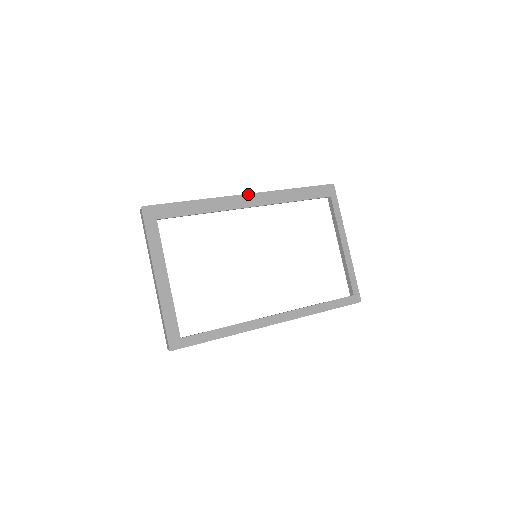
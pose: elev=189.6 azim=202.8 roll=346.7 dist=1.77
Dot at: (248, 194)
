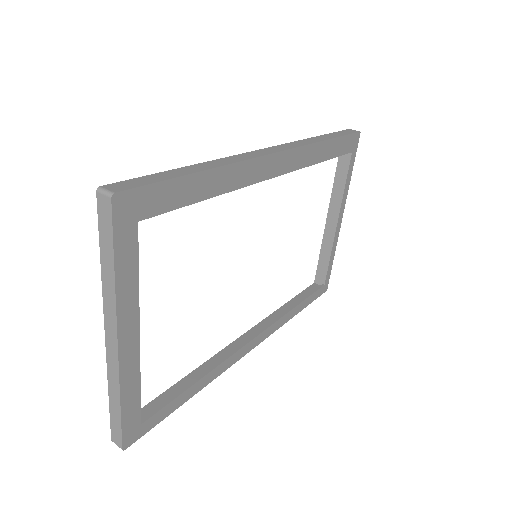
Dot at: (279, 152)
